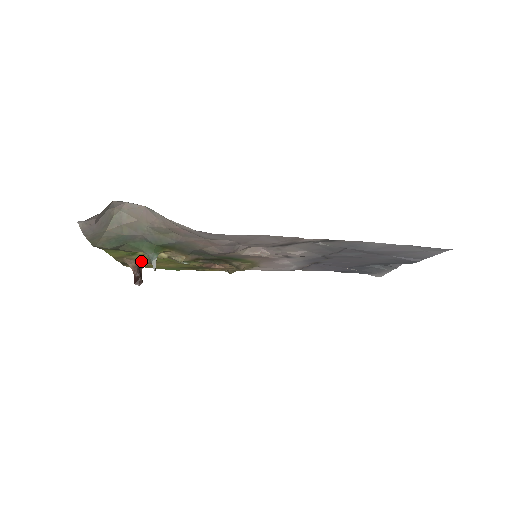
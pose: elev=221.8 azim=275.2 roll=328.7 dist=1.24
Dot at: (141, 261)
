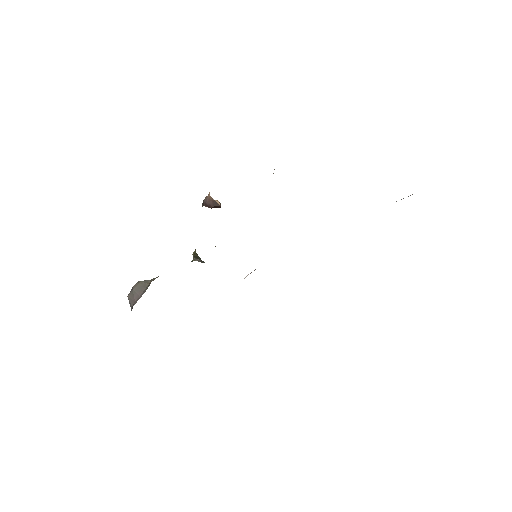
Dot at: occluded
